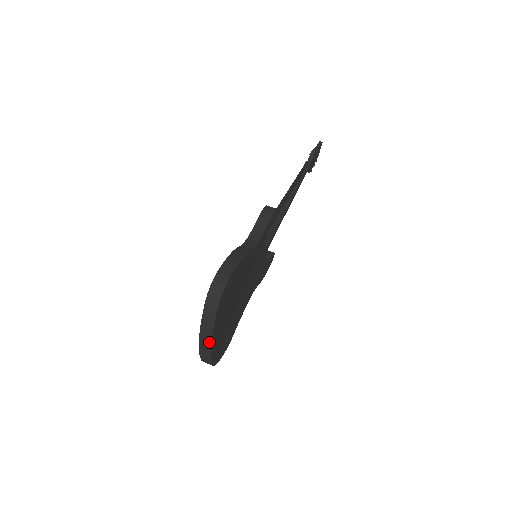
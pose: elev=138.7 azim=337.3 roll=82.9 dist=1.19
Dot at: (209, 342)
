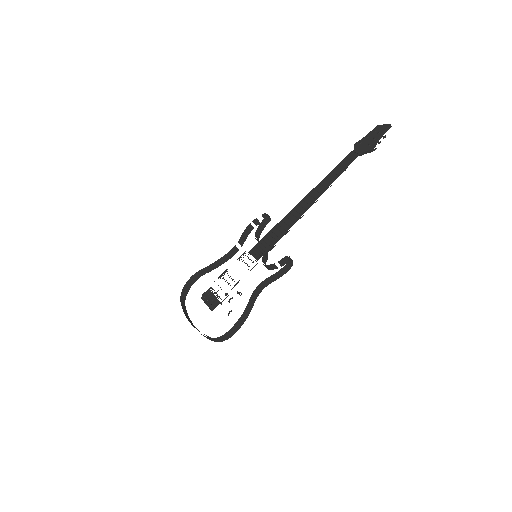
Dot at: occluded
